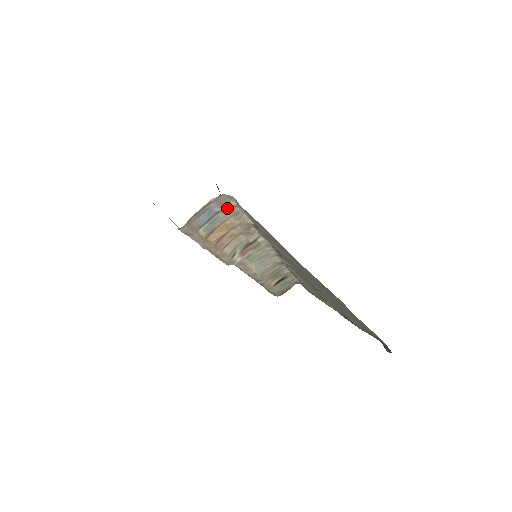
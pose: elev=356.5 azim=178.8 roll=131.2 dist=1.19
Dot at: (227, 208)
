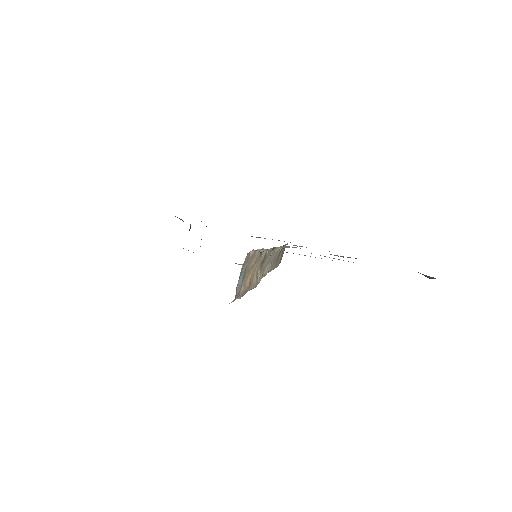
Dot at: (249, 258)
